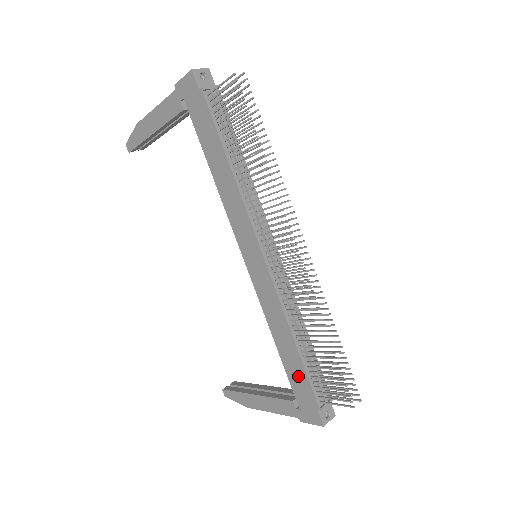
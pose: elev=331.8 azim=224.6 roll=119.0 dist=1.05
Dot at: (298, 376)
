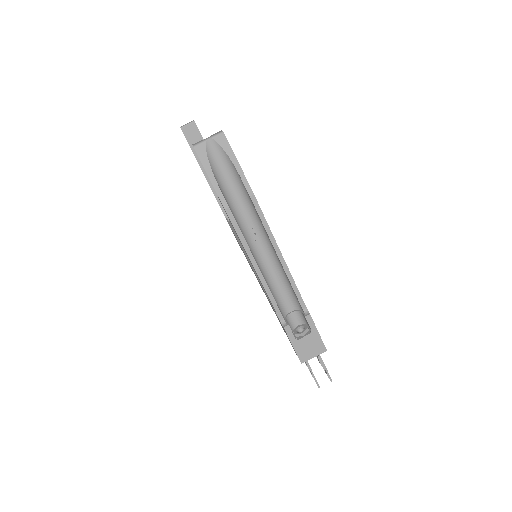
Dot at: occluded
